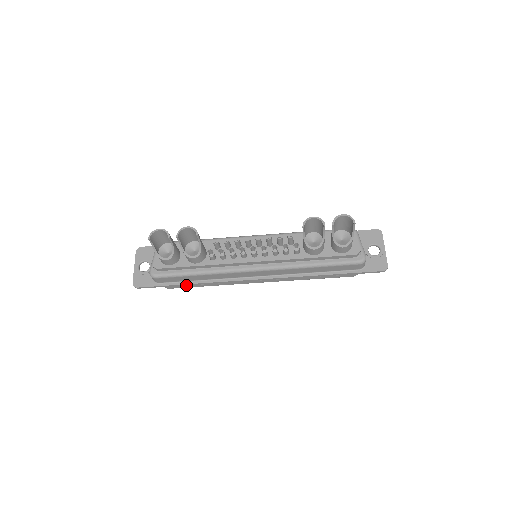
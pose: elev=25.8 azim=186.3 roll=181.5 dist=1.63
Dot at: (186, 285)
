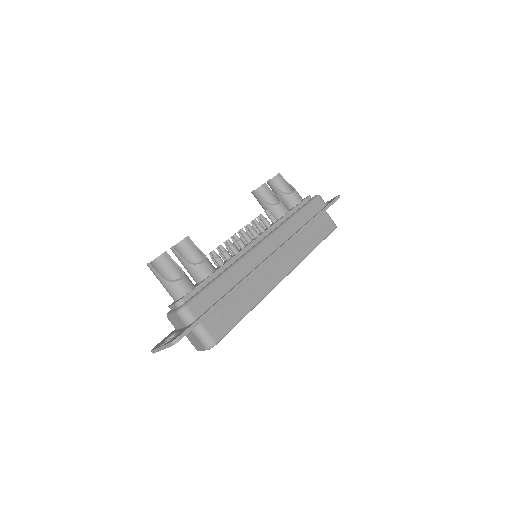
Dot at: (228, 321)
